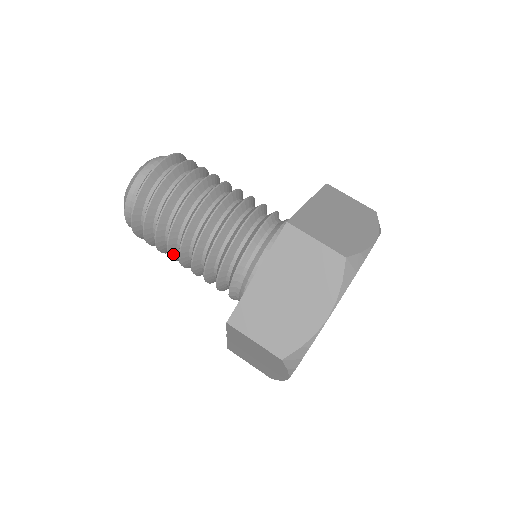
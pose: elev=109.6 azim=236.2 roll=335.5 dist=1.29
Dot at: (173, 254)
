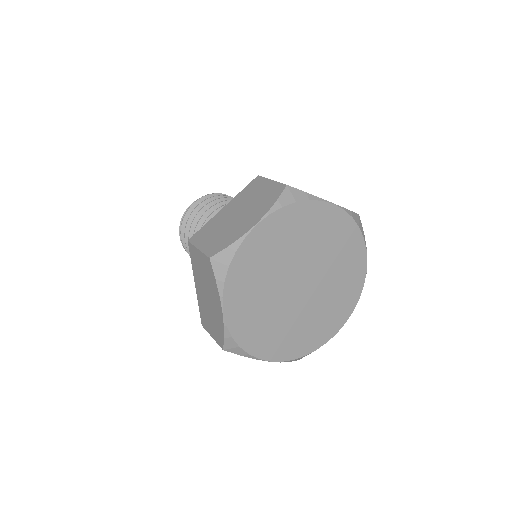
Dot at: (208, 215)
